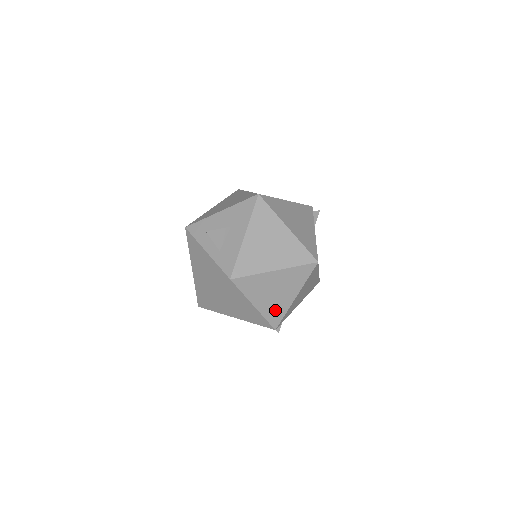
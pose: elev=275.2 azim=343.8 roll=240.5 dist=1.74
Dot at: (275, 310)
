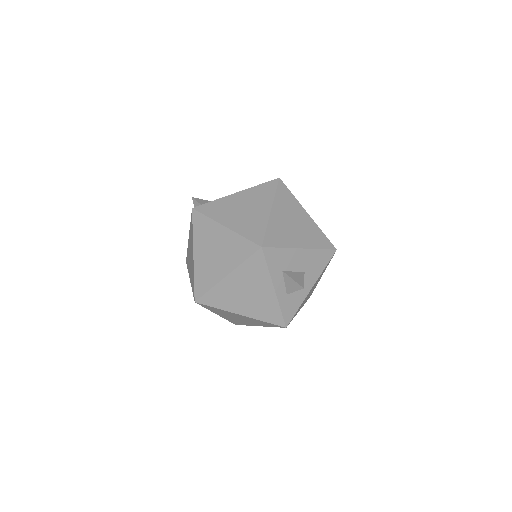
Dot at: occluded
